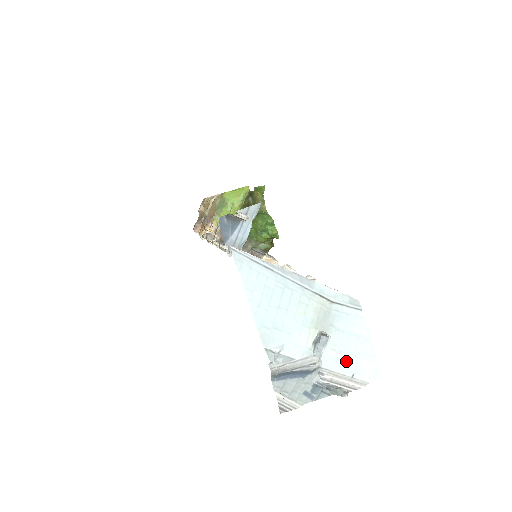
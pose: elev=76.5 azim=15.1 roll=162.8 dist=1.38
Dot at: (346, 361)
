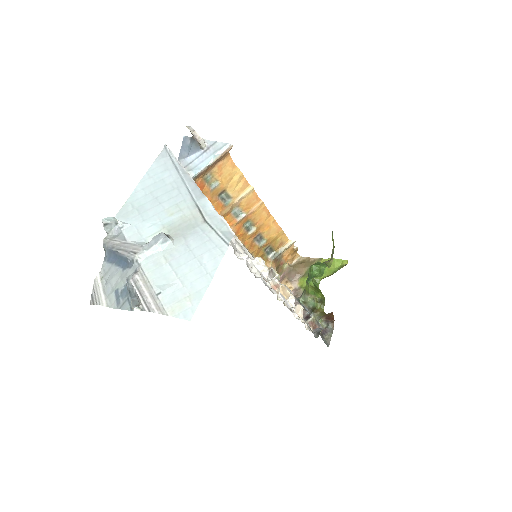
Dot at: (167, 276)
